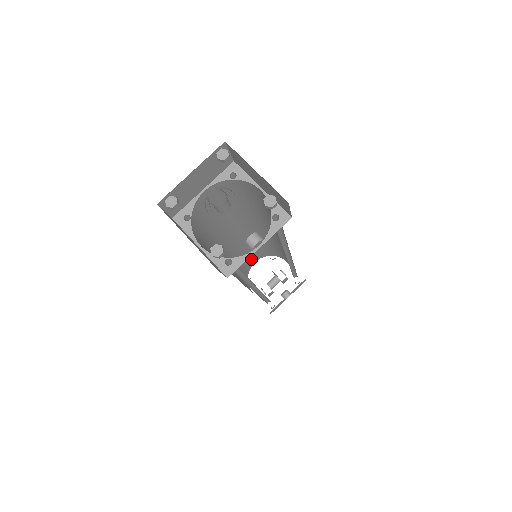
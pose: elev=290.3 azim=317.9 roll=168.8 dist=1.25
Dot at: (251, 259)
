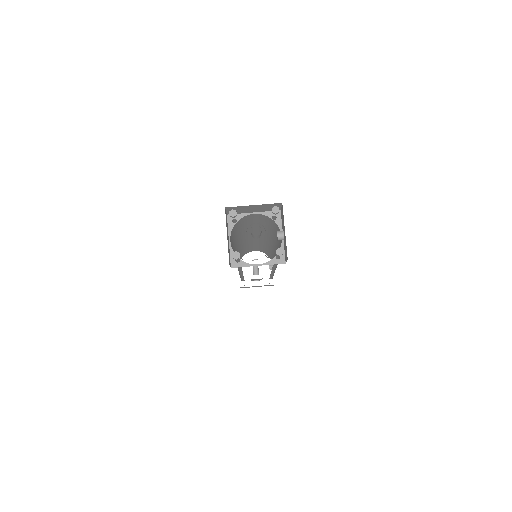
Dot at: occluded
